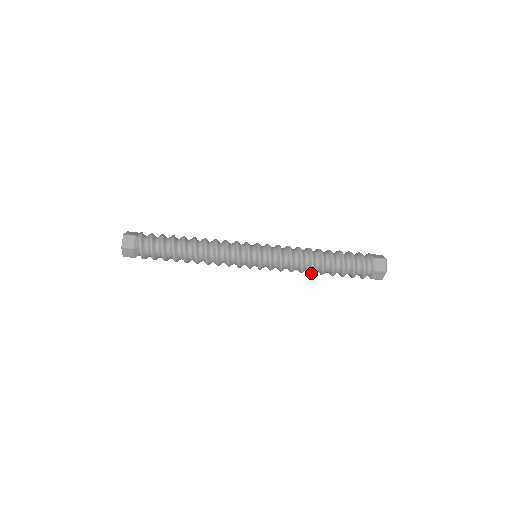
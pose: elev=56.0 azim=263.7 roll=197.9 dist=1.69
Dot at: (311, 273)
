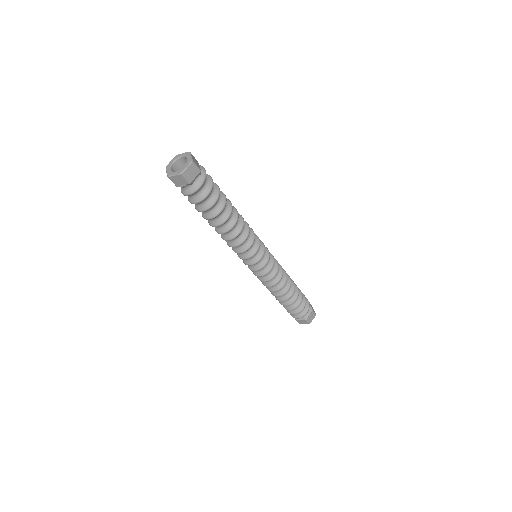
Dot at: (285, 293)
